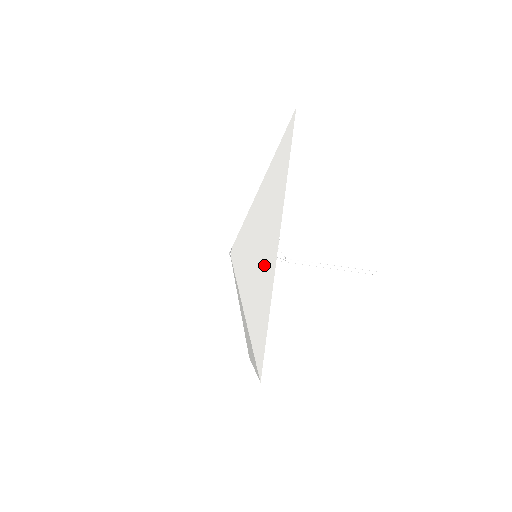
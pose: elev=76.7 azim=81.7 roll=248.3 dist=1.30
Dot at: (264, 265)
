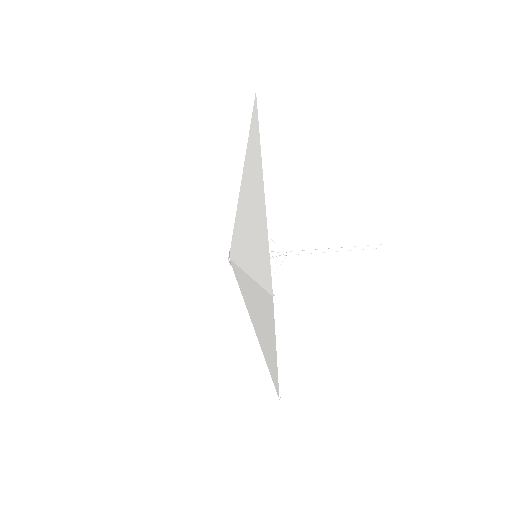
Dot at: (256, 212)
